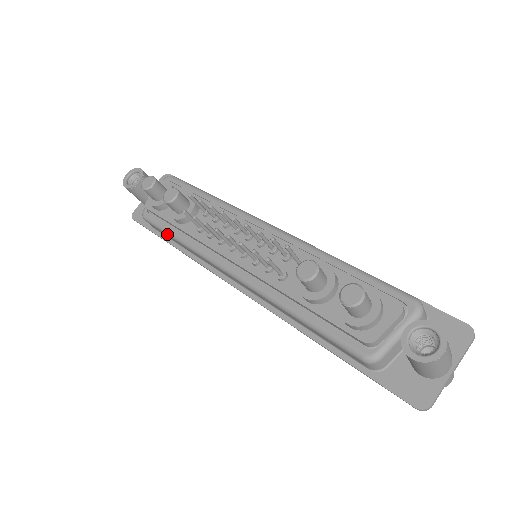
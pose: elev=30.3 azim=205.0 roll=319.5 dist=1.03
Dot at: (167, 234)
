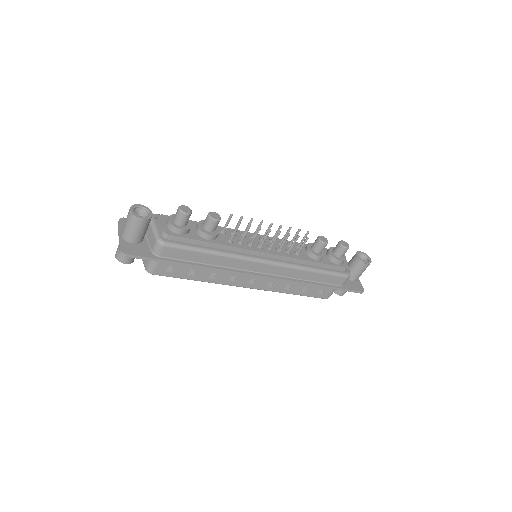
Dot at: (198, 251)
